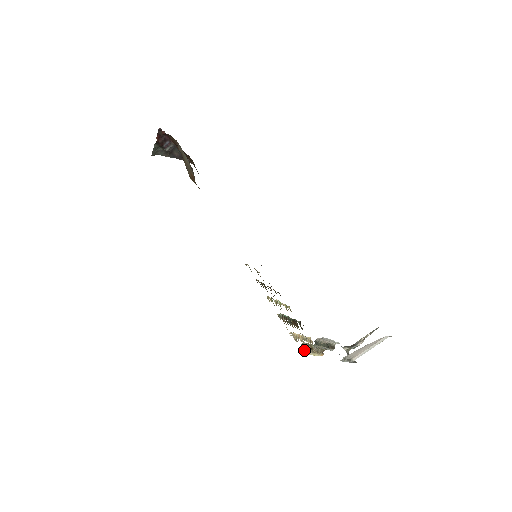
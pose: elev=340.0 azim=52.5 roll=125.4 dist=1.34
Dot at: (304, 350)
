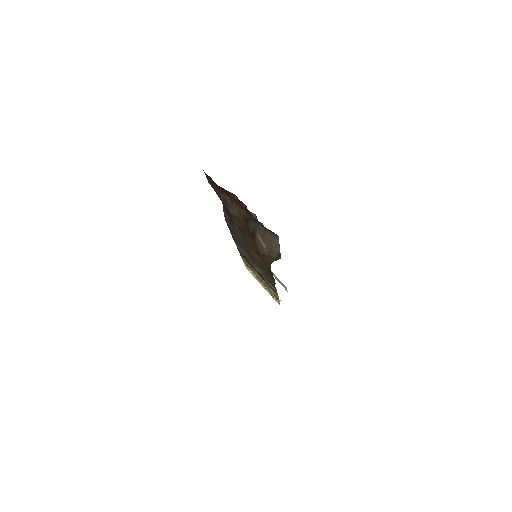
Dot at: occluded
